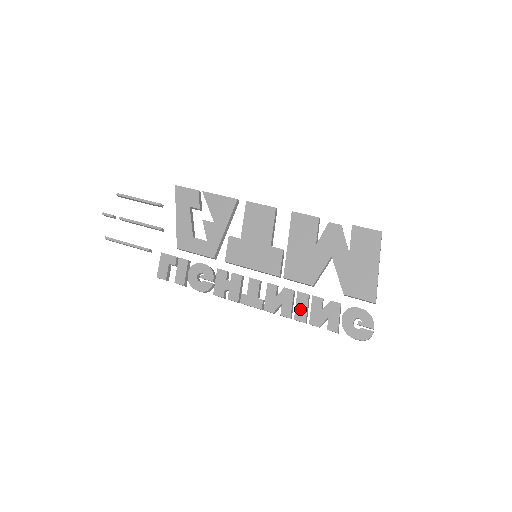
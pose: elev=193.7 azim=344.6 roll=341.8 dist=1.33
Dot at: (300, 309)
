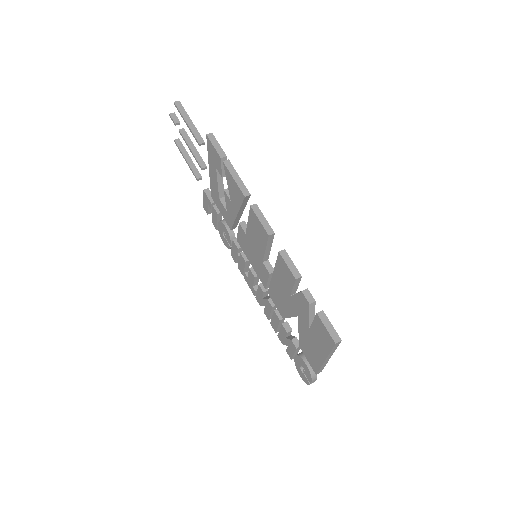
Dot at: (274, 322)
